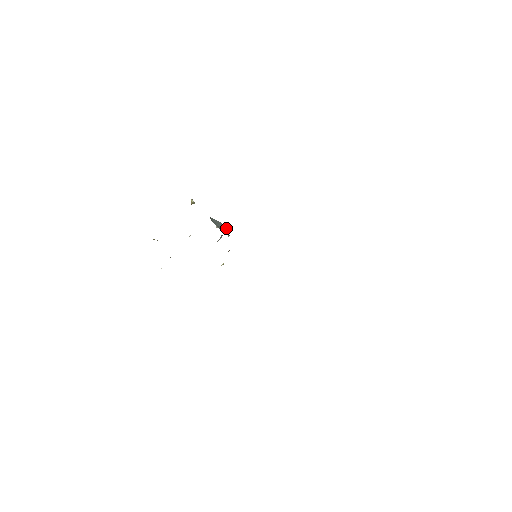
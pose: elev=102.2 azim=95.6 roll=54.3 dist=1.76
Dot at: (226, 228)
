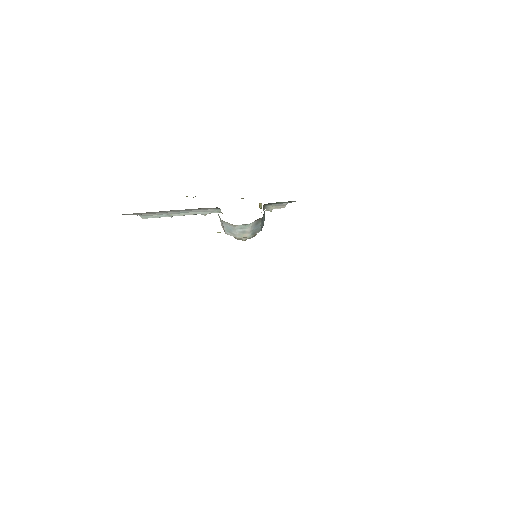
Dot at: (263, 225)
